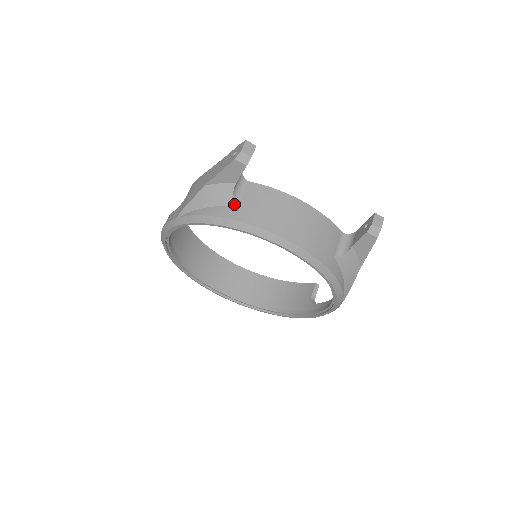
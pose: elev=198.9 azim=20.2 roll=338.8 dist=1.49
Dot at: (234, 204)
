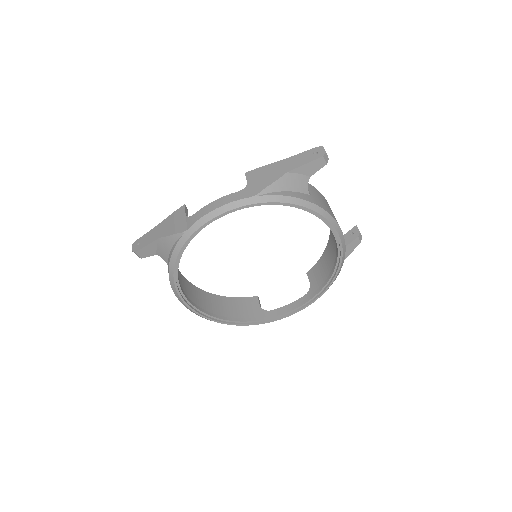
Dot at: (309, 193)
